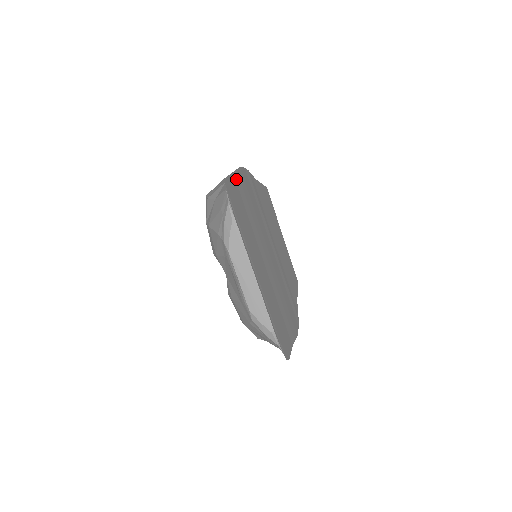
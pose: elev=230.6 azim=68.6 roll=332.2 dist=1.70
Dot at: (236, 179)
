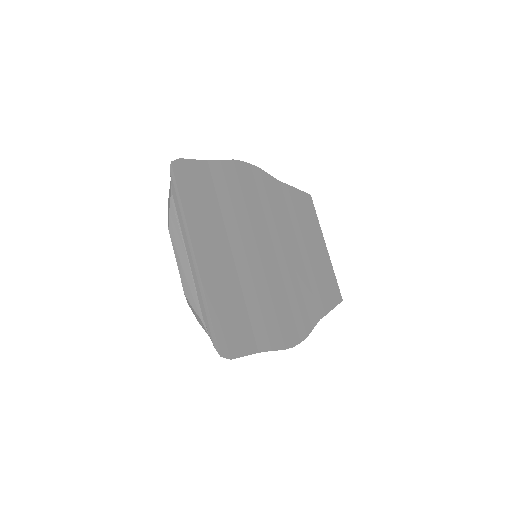
Dot at: (212, 166)
